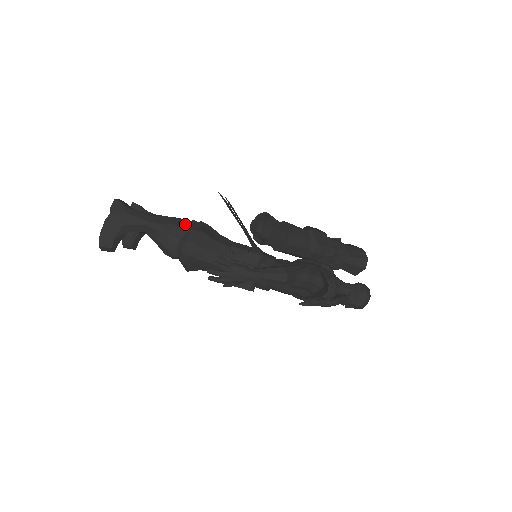
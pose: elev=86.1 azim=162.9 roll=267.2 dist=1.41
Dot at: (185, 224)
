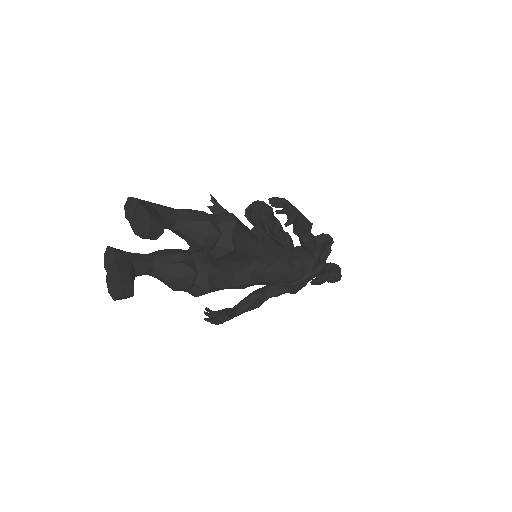
Dot at: occluded
